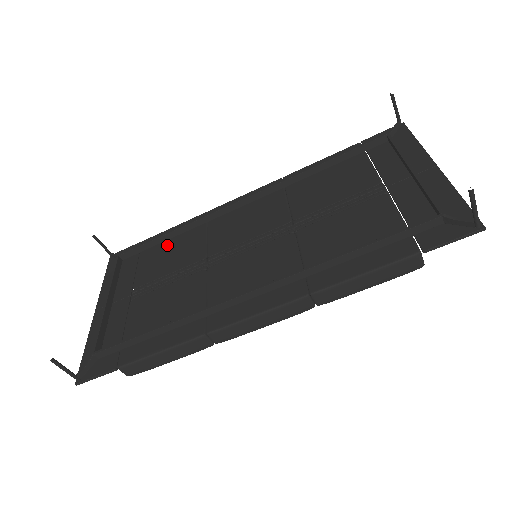
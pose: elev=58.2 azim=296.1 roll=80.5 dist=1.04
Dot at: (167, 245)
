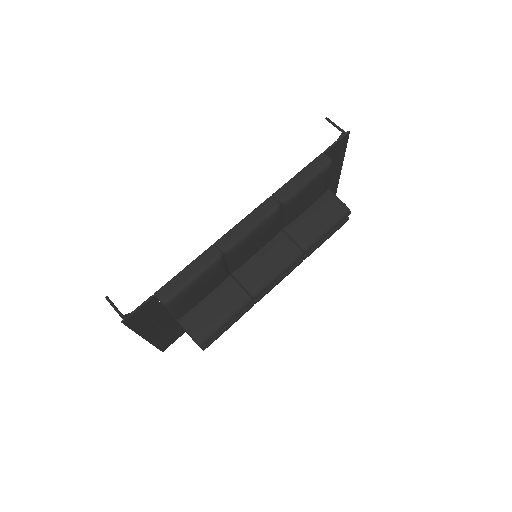
Dot at: occluded
